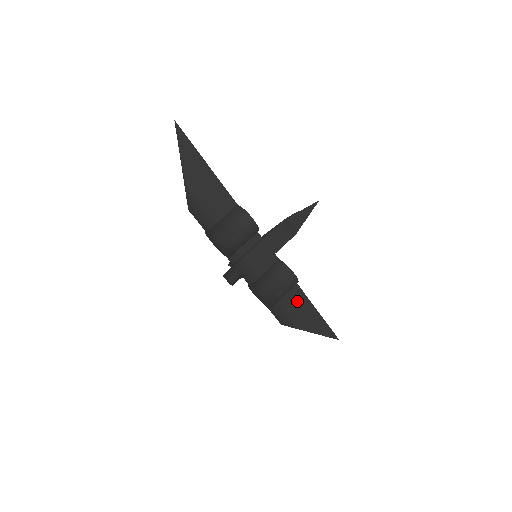
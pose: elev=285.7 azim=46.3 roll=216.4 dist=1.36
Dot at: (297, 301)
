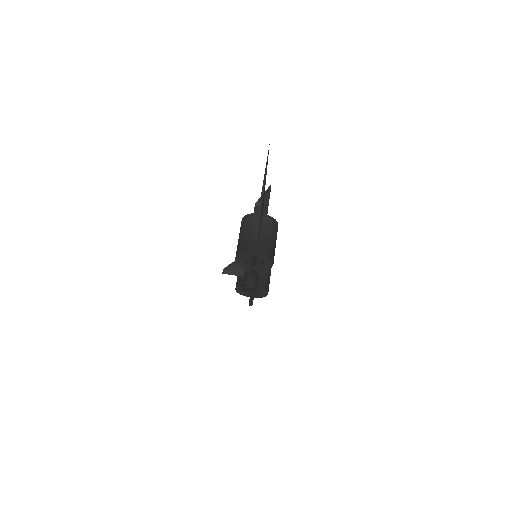
Dot at: occluded
